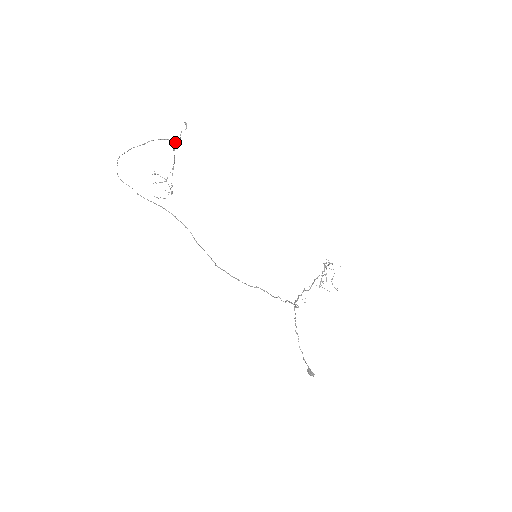
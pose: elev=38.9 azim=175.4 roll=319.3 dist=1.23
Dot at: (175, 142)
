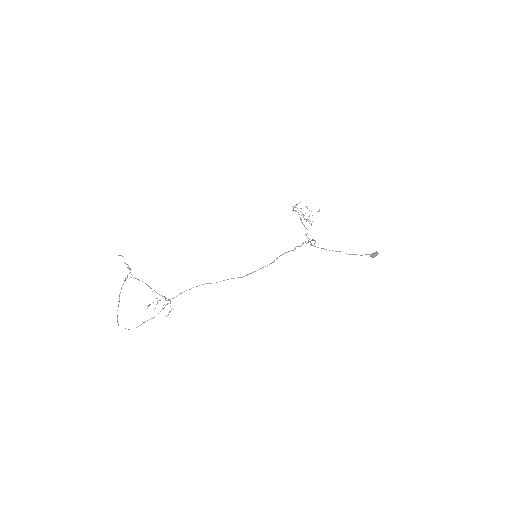
Dot at: occluded
